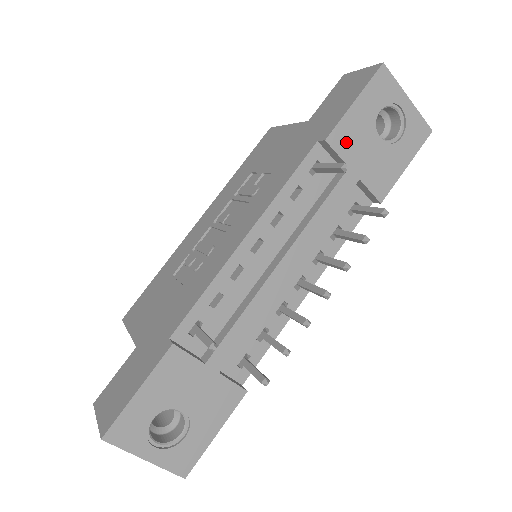
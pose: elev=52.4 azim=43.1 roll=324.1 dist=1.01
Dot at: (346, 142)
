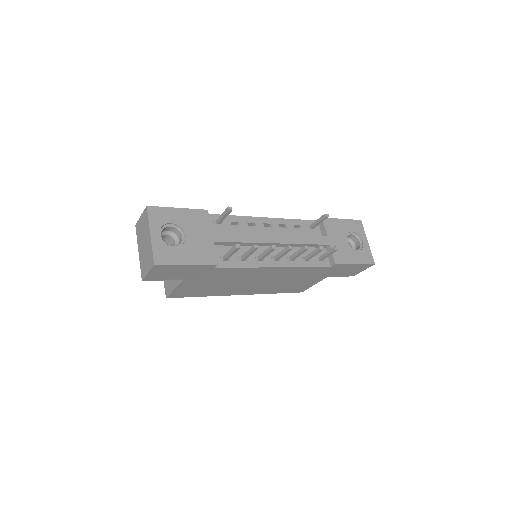
Dot at: (331, 227)
